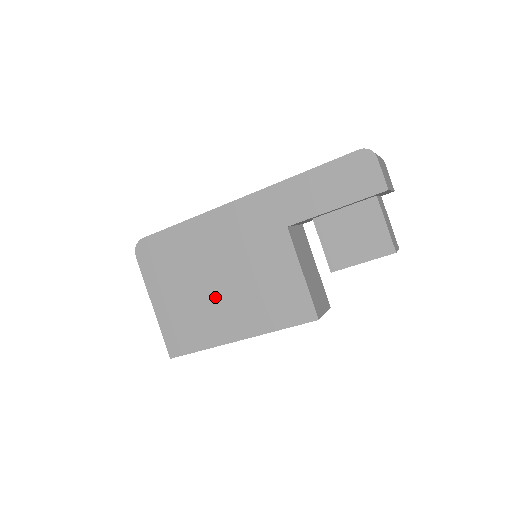
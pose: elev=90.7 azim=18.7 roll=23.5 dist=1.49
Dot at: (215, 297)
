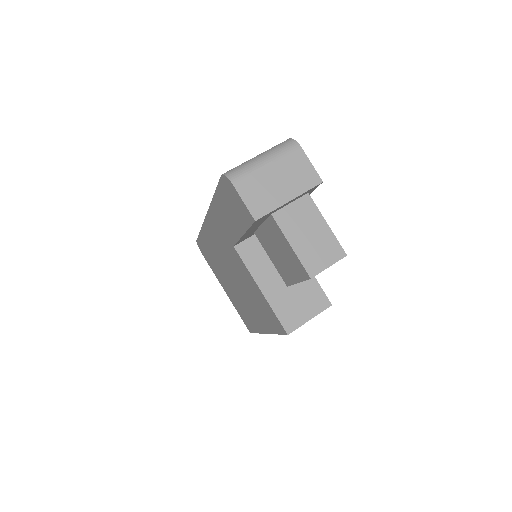
Dot at: (240, 295)
